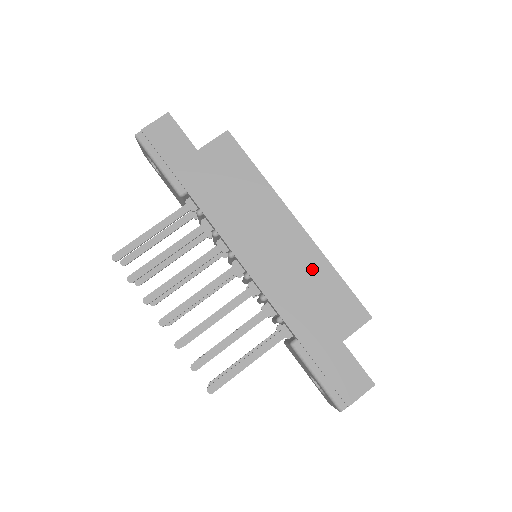
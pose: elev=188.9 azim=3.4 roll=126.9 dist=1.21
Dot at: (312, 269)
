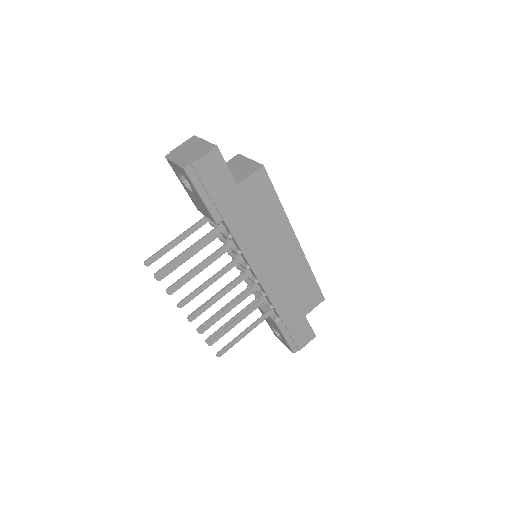
Dot at: (299, 273)
